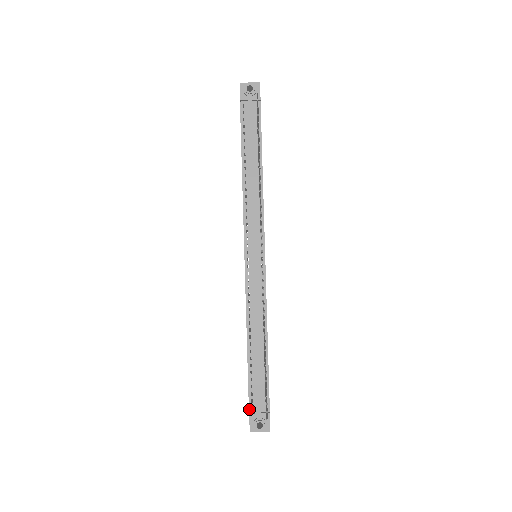
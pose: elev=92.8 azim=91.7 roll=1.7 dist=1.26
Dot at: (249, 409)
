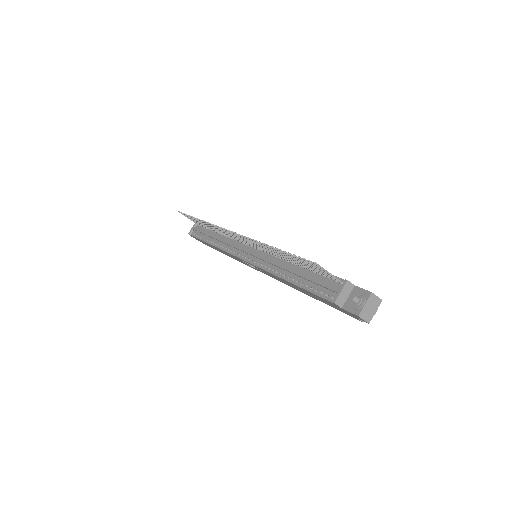
Dot at: (331, 302)
